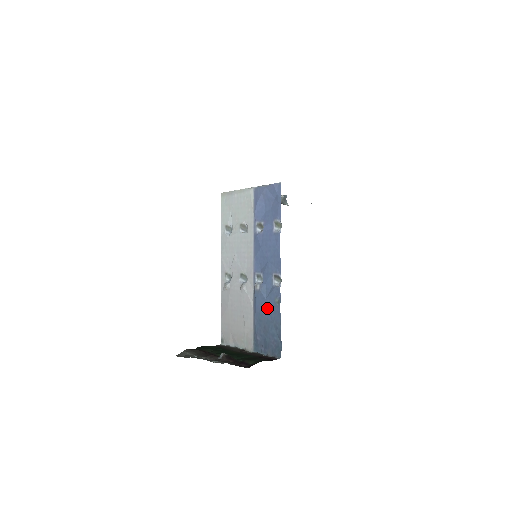
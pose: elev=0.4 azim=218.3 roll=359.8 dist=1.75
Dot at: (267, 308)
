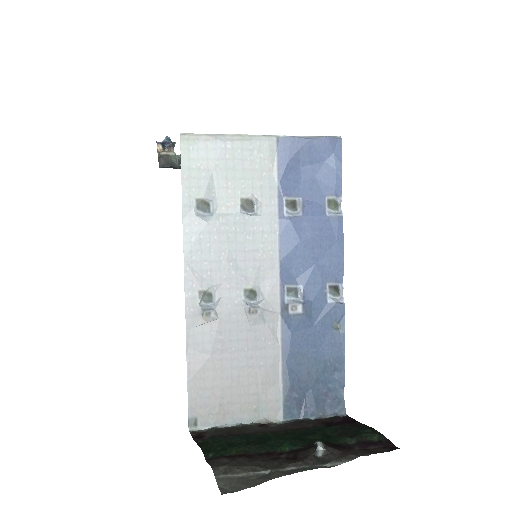
Dot at: (316, 341)
